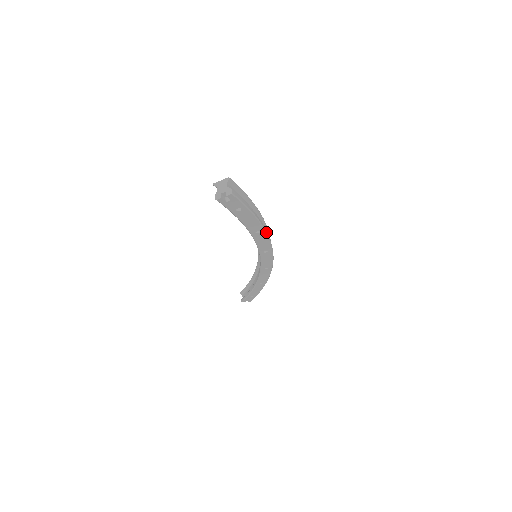
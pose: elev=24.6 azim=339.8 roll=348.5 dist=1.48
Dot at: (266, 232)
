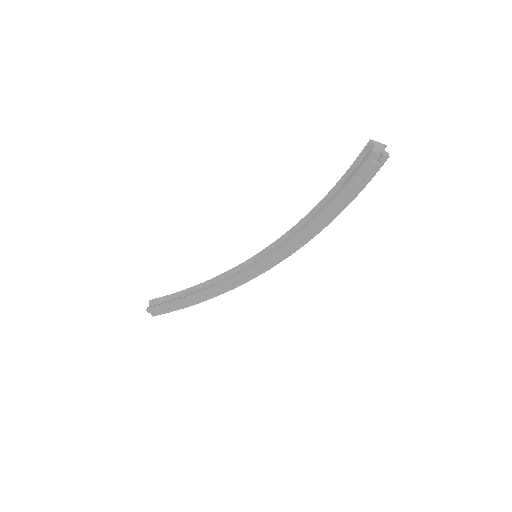
Dot at: occluded
